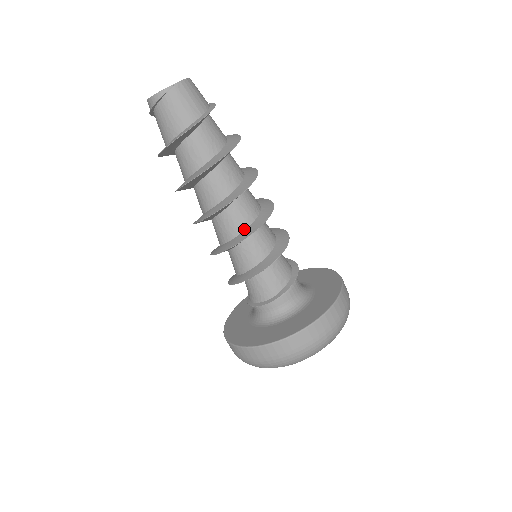
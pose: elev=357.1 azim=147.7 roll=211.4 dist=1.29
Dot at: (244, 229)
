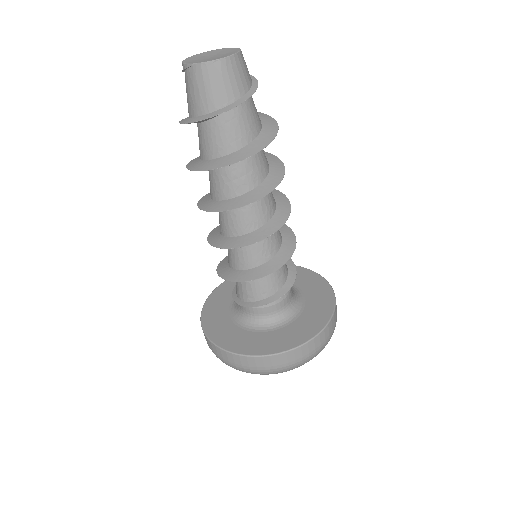
Dot at: (226, 235)
